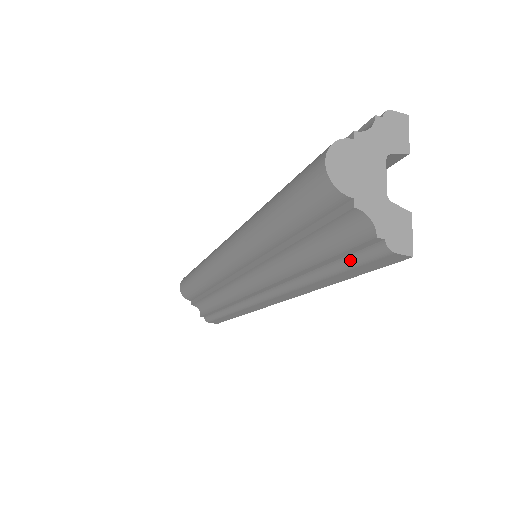
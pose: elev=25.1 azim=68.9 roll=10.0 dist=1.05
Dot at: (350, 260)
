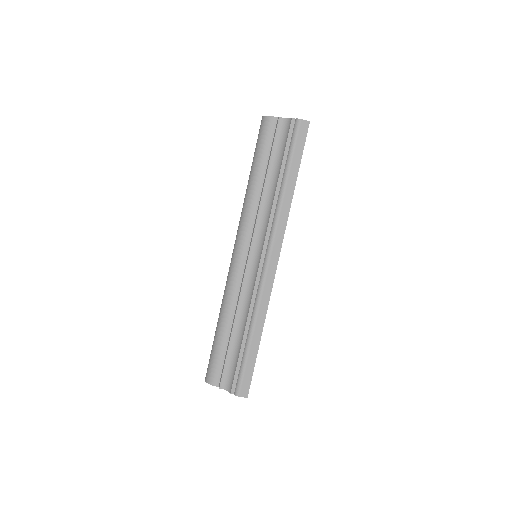
Dot at: (291, 145)
